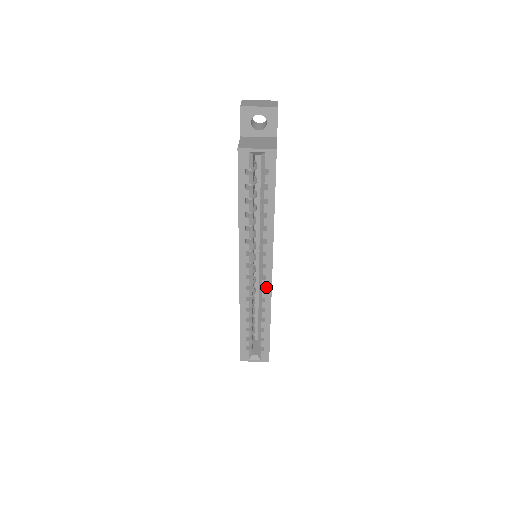
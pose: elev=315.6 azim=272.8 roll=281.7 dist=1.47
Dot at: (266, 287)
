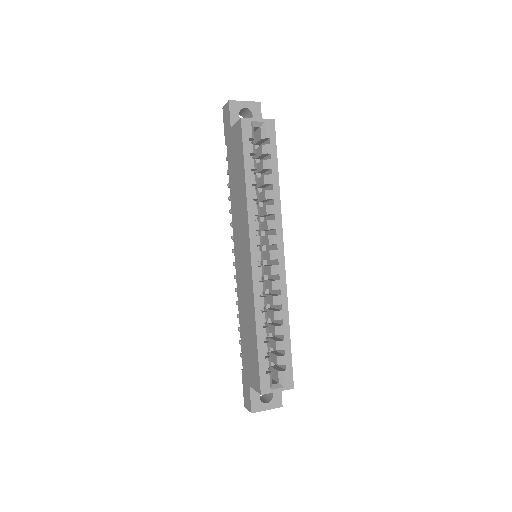
Dot at: (280, 275)
